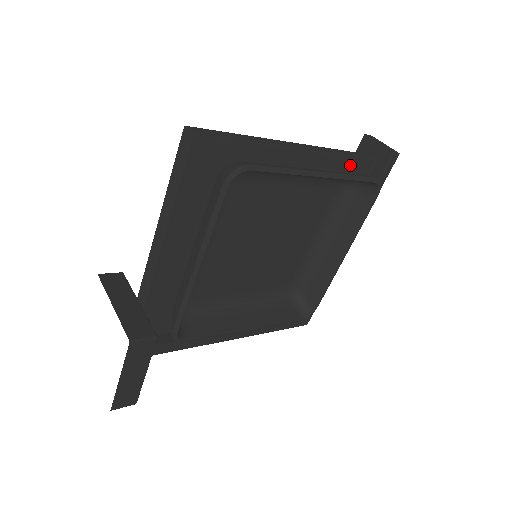
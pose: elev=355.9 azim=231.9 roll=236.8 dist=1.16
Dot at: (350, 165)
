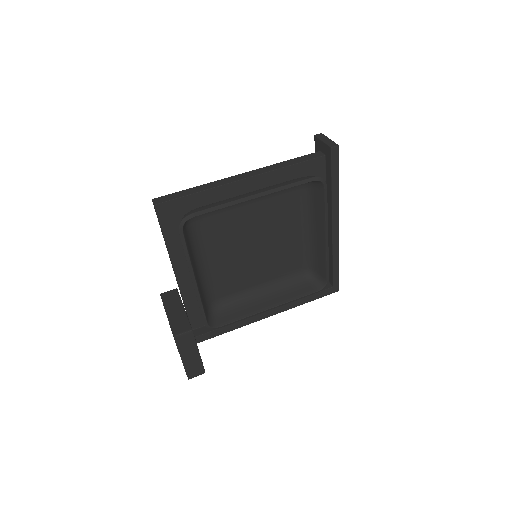
Dot at: (300, 169)
